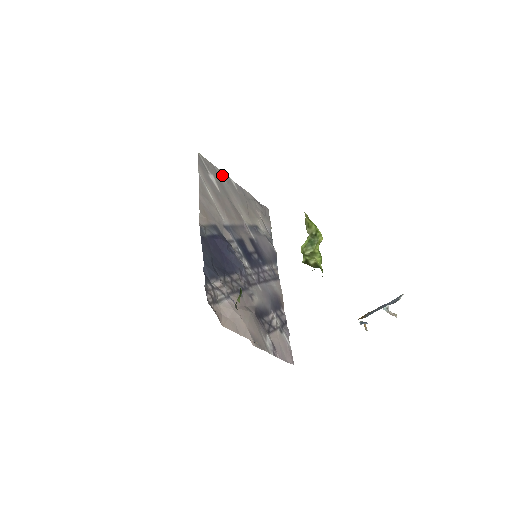
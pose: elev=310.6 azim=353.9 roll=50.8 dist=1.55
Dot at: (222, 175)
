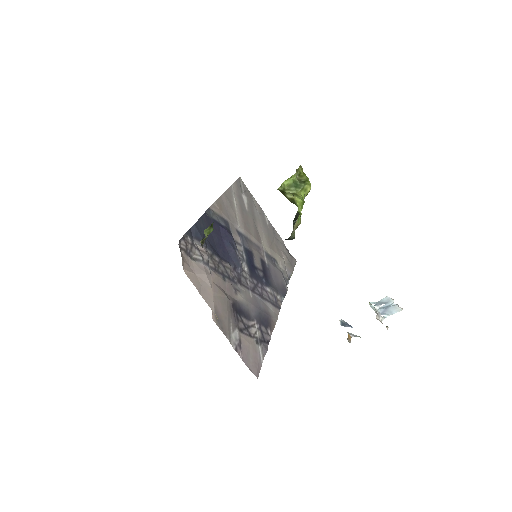
Dot at: (257, 206)
